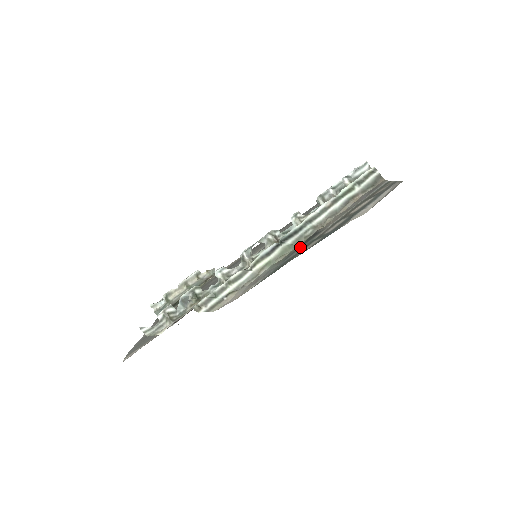
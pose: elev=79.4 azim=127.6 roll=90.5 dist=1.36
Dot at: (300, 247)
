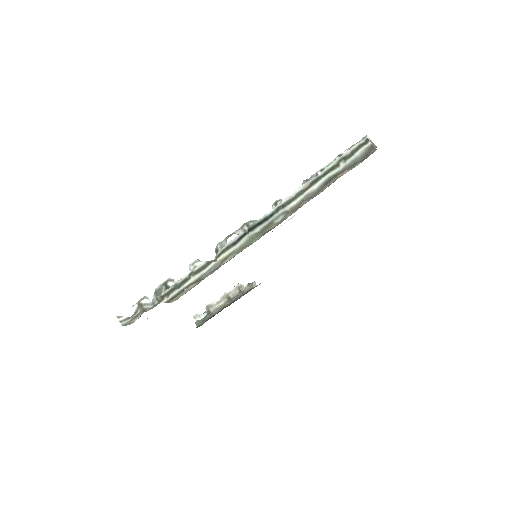
Dot at: (263, 234)
